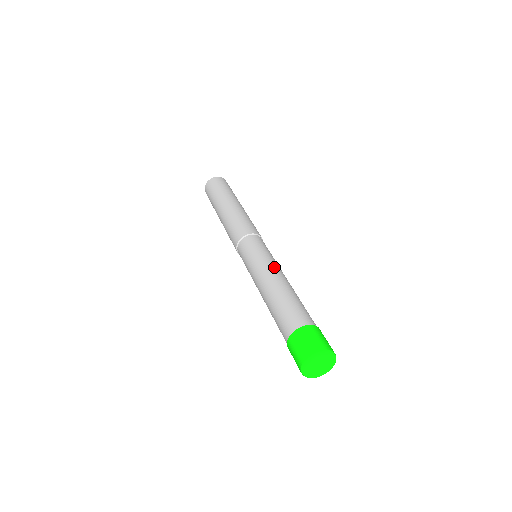
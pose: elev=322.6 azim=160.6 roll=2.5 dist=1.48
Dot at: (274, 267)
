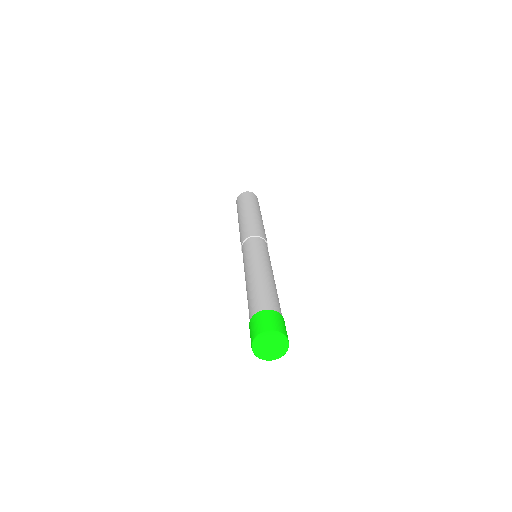
Dot at: occluded
